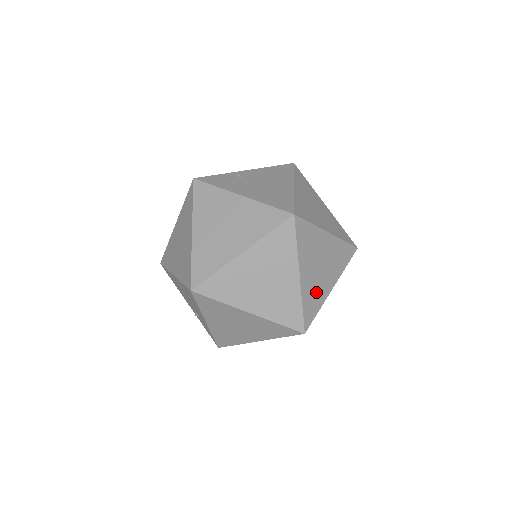
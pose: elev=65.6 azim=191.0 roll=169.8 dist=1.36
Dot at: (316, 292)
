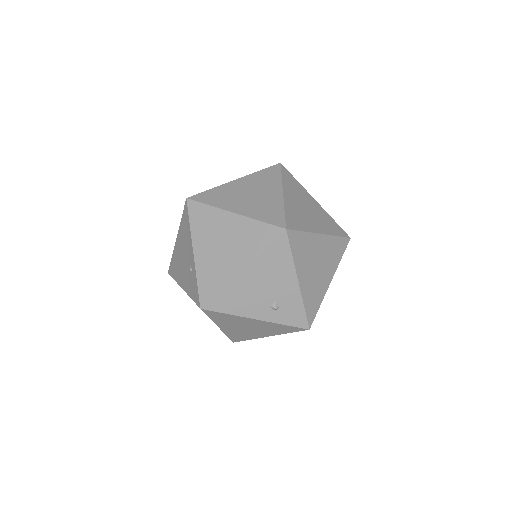
Dot at: occluded
